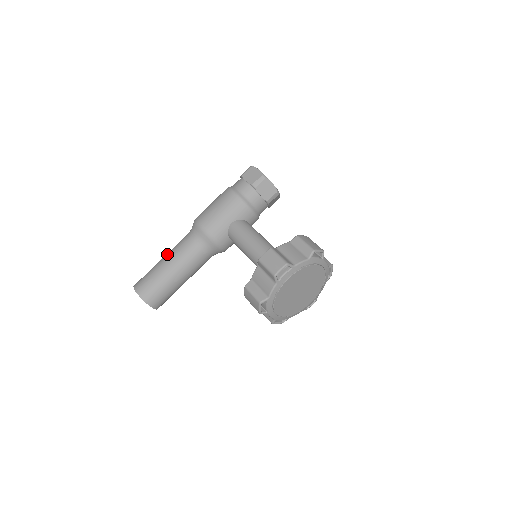
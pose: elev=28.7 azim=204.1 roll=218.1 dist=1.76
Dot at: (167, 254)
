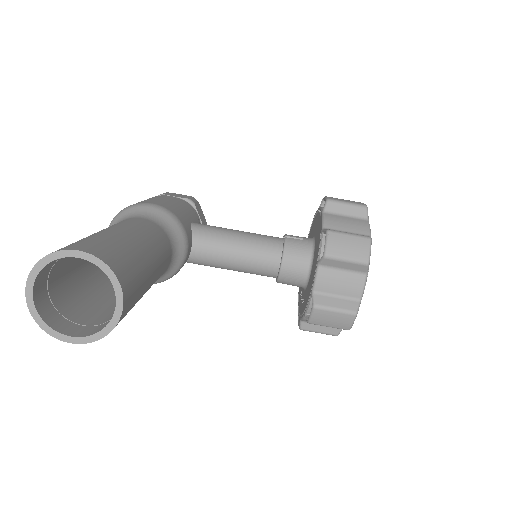
Dot at: occluded
